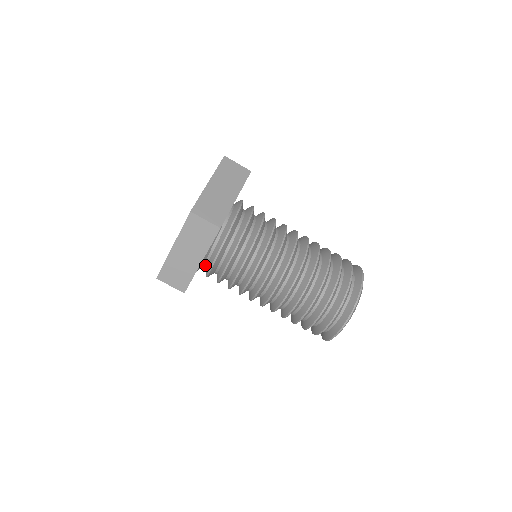
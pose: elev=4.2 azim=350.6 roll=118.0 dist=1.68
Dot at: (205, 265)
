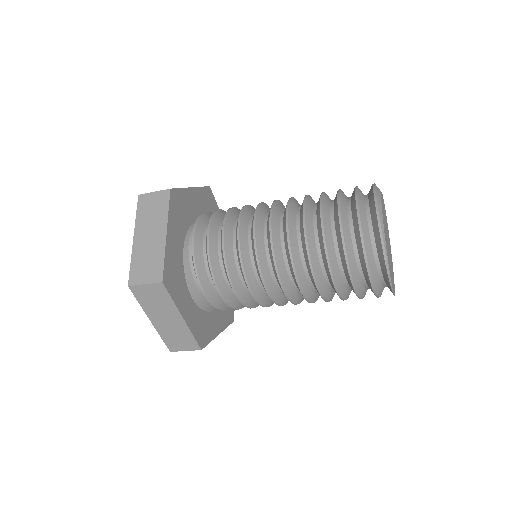
Dot at: (194, 277)
